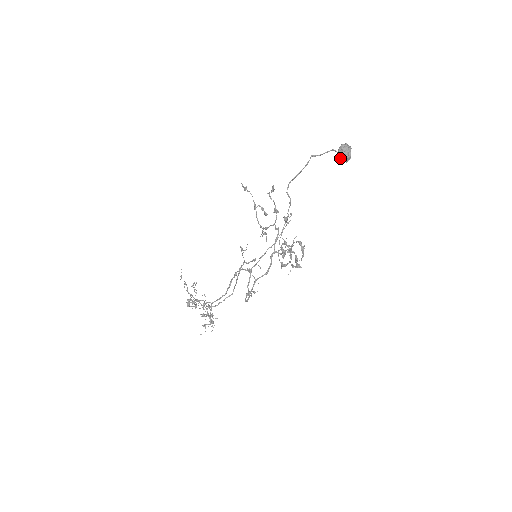
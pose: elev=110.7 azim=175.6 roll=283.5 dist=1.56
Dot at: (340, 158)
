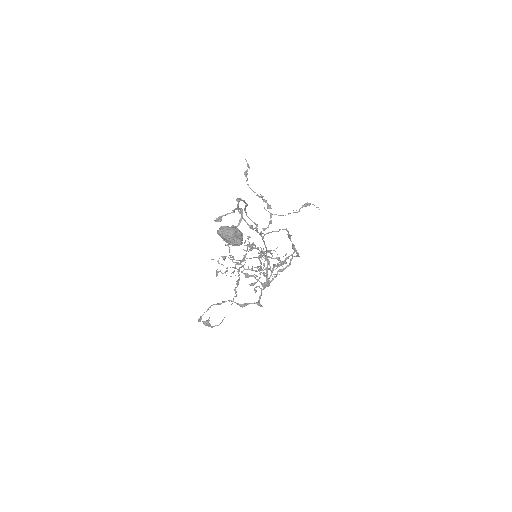
Dot at: occluded
